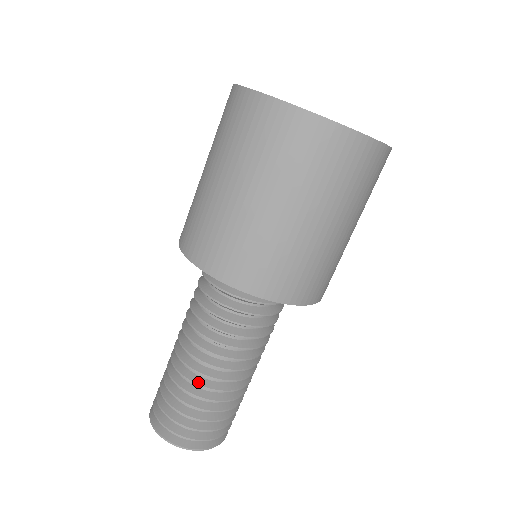
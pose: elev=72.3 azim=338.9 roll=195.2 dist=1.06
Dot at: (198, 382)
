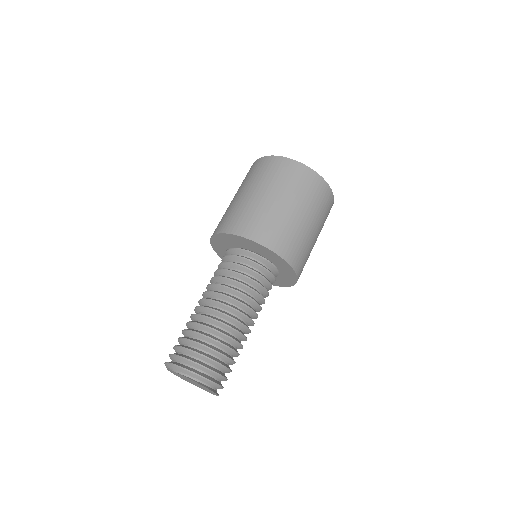
Dot at: (193, 314)
